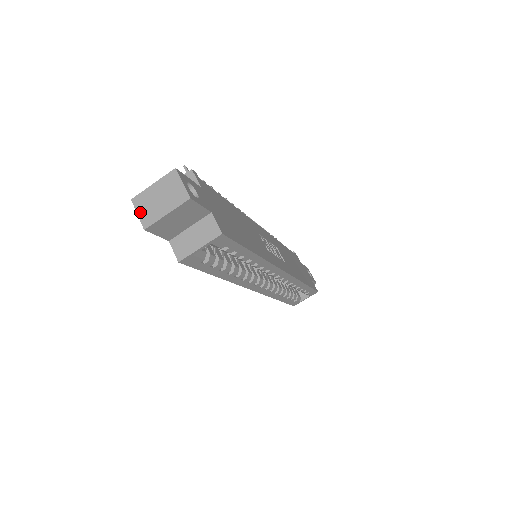
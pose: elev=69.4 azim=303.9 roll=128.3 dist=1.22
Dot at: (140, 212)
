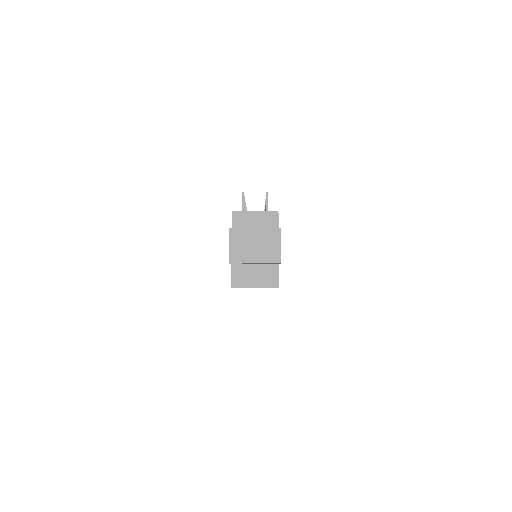
Dot at: (232, 245)
